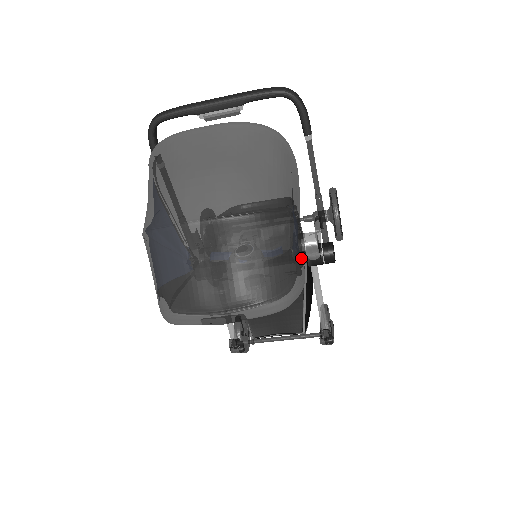
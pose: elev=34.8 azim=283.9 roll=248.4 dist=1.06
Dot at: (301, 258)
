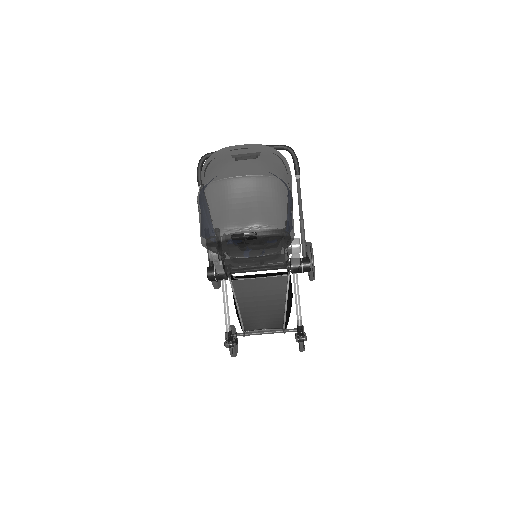
Dot at: (293, 220)
